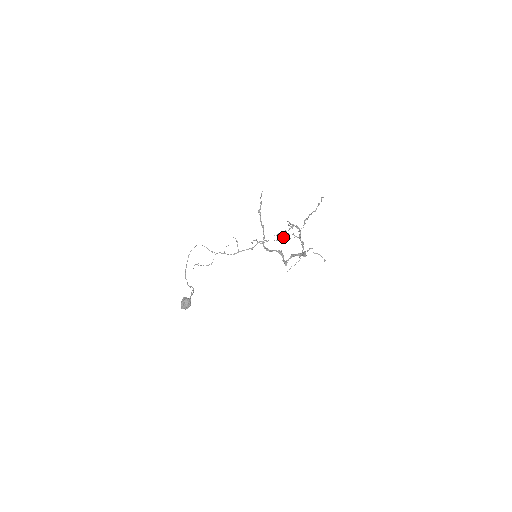
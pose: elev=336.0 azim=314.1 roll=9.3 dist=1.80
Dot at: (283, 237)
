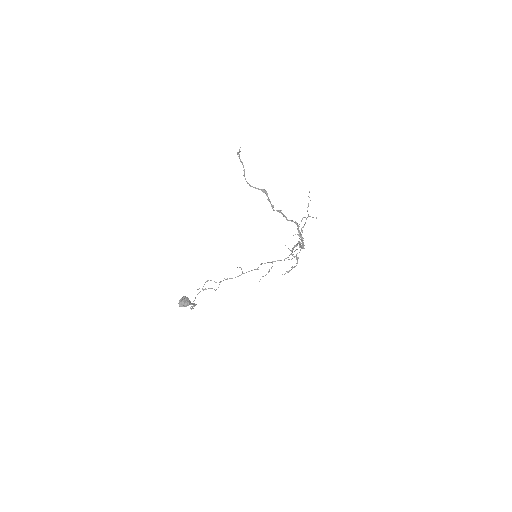
Dot at: (286, 258)
